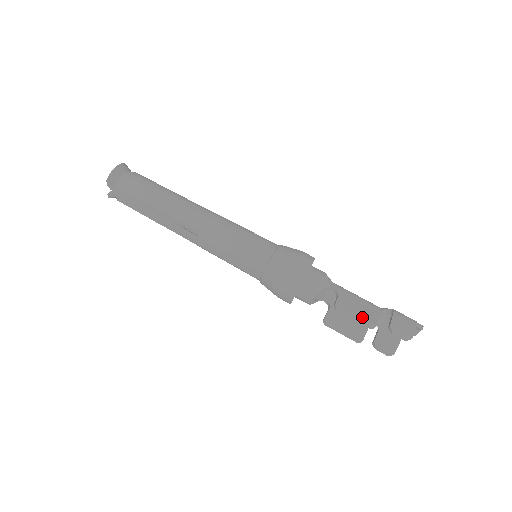
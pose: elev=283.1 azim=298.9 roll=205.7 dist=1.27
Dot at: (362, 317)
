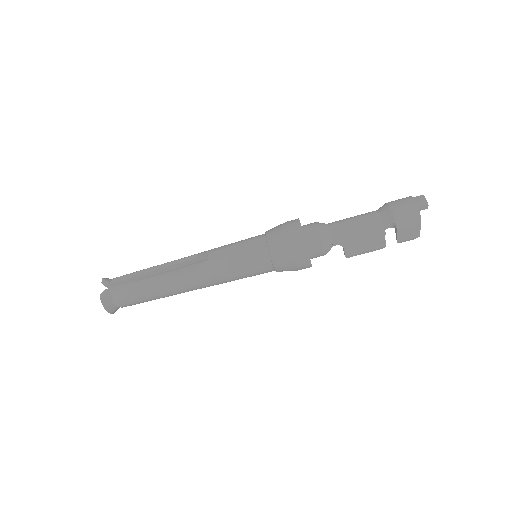
Dot at: (371, 250)
